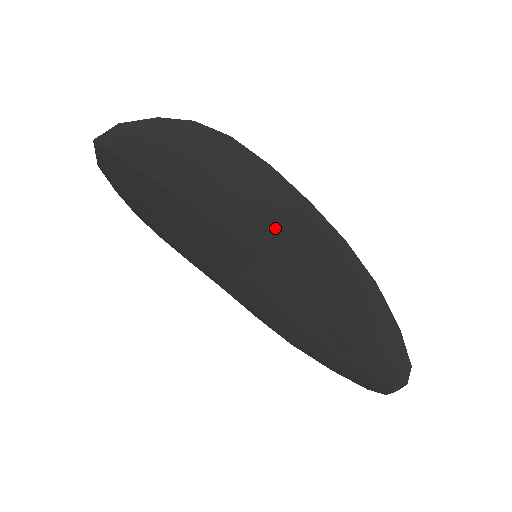
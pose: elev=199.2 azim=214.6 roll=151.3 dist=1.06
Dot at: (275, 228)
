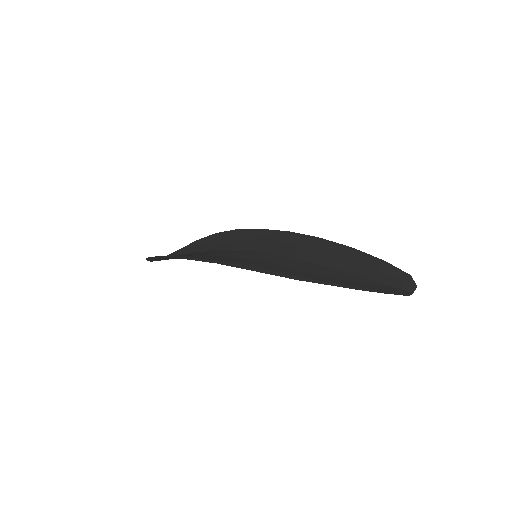
Dot at: occluded
